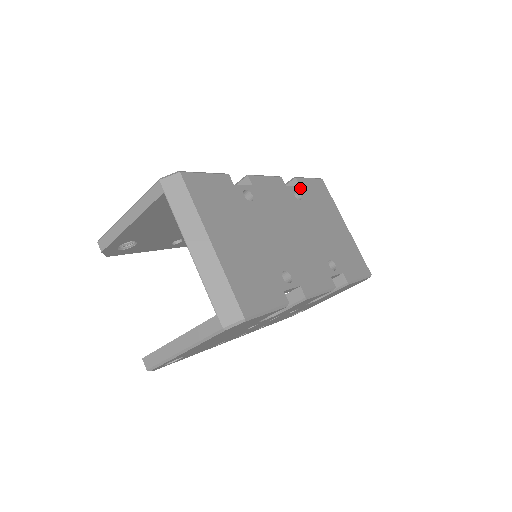
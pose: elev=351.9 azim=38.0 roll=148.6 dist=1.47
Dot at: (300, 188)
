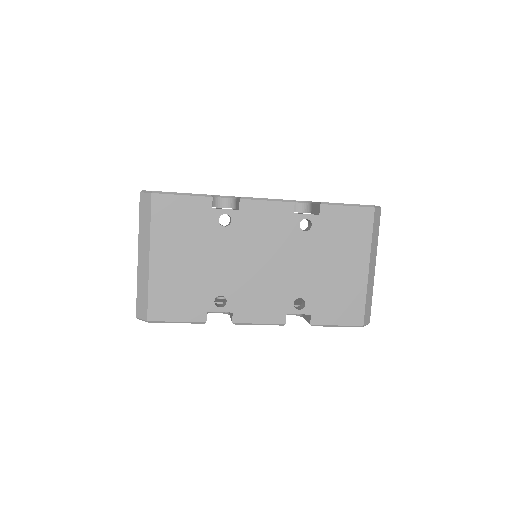
Dot at: (318, 217)
